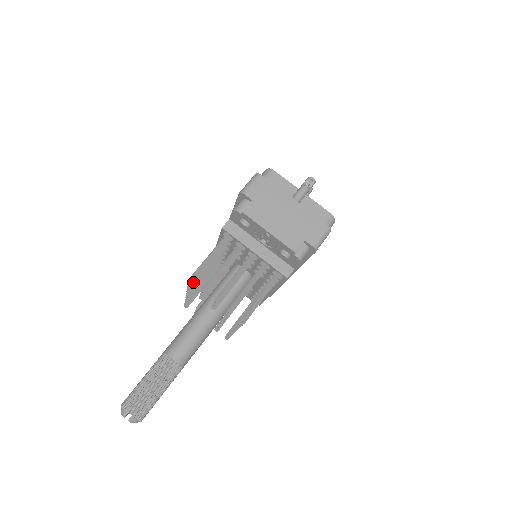
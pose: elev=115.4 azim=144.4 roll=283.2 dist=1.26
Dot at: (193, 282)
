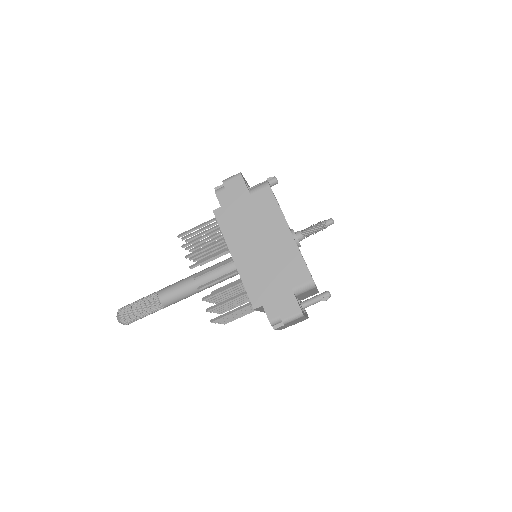
Dot at: (210, 310)
